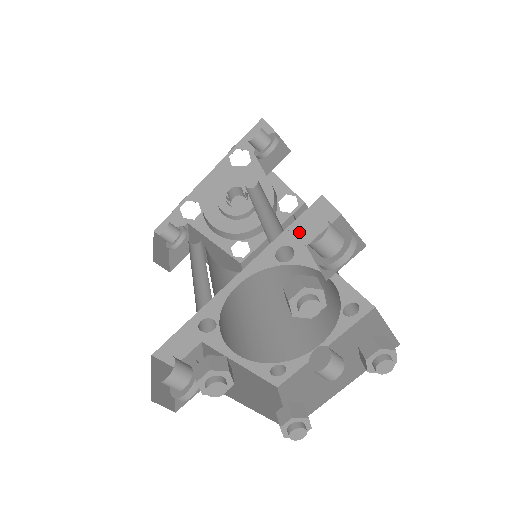
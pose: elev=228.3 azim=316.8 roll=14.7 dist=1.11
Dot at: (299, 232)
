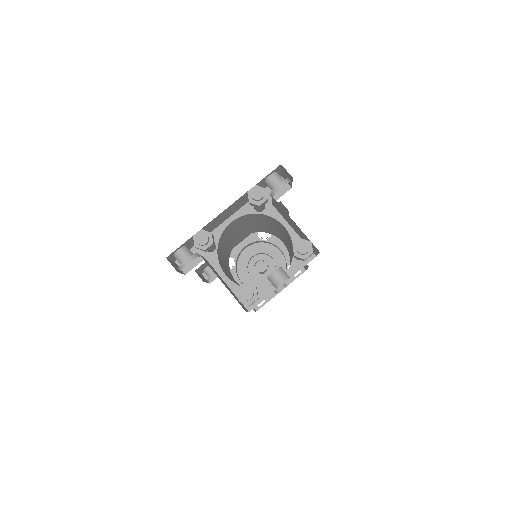
Dot at: (268, 195)
